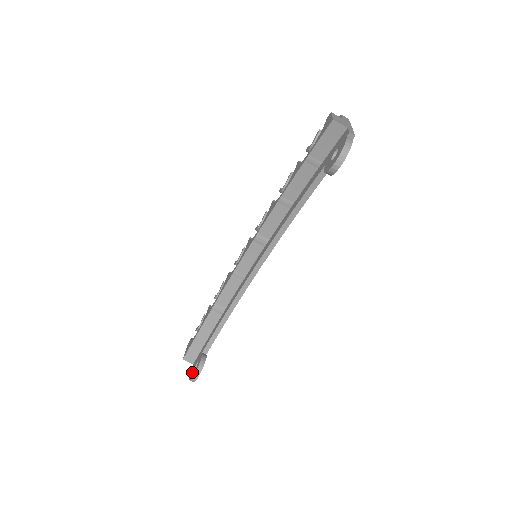
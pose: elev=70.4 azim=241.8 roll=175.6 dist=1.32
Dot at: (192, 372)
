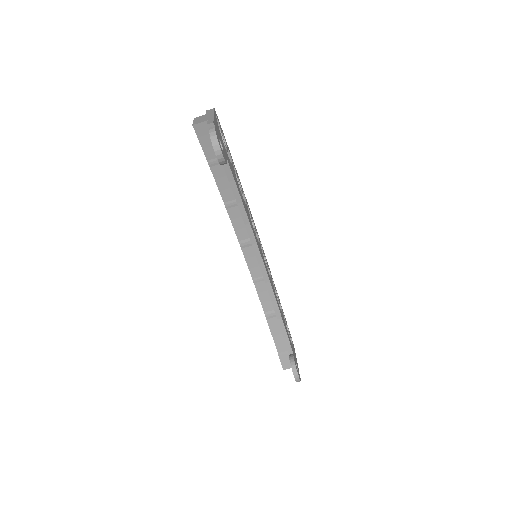
Dot at: occluded
